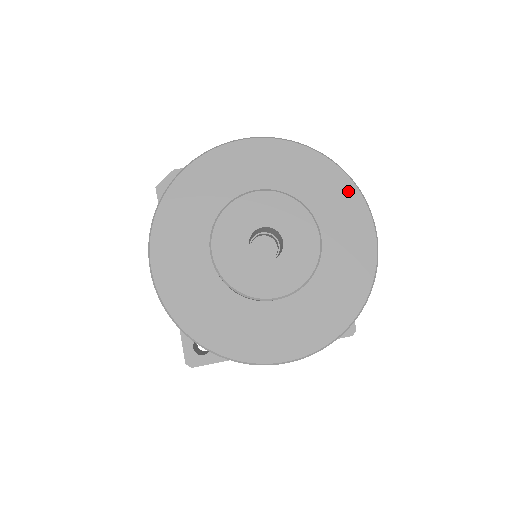
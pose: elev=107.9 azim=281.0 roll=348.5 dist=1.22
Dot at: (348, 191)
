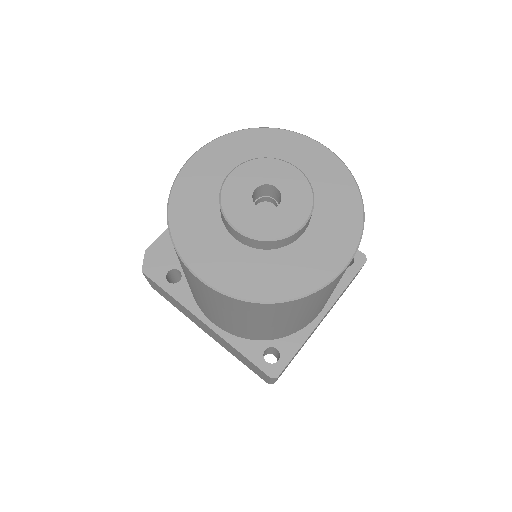
Dot at: (287, 137)
